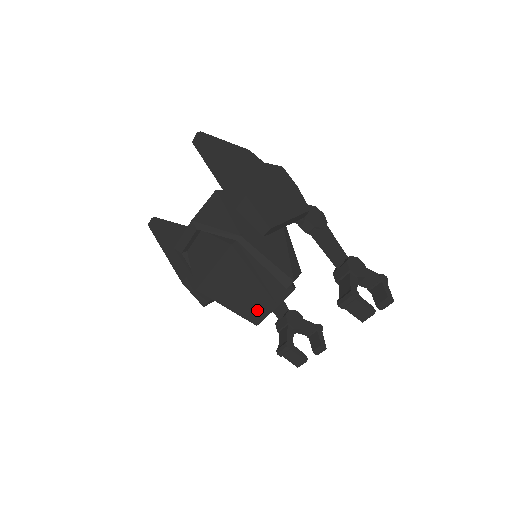
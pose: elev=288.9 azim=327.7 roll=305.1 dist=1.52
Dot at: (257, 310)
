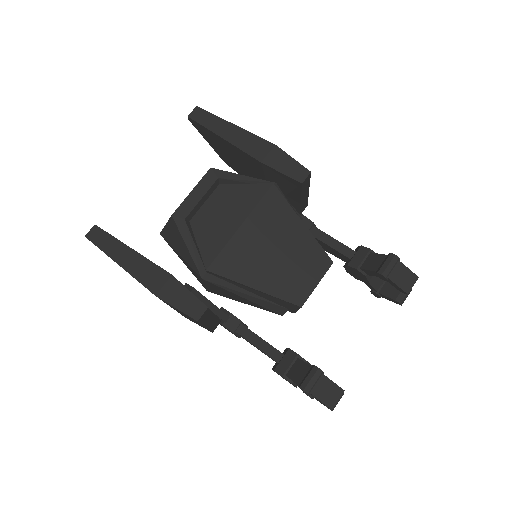
Dot at: (303, 278)
